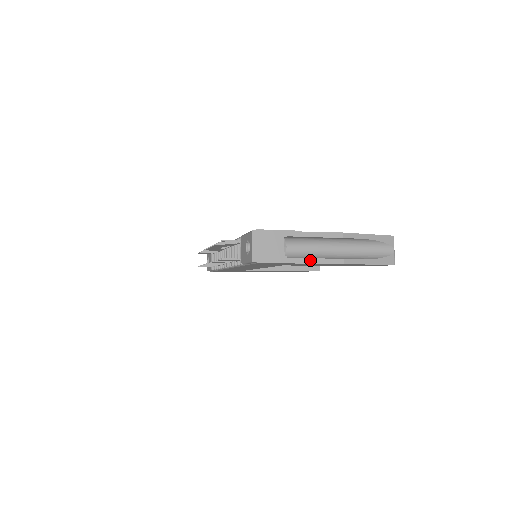
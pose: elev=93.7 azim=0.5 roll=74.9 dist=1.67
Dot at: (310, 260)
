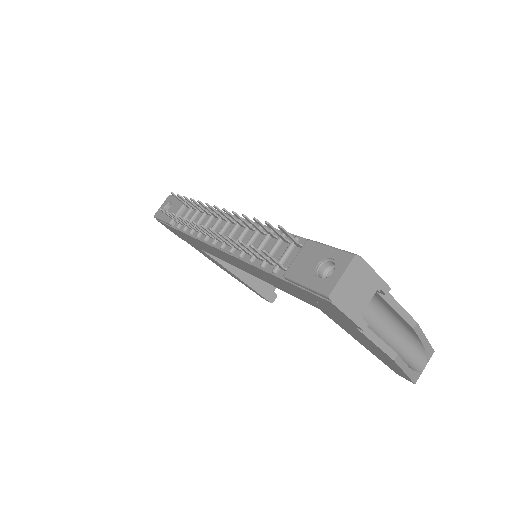
Dot at: (372, 334)
